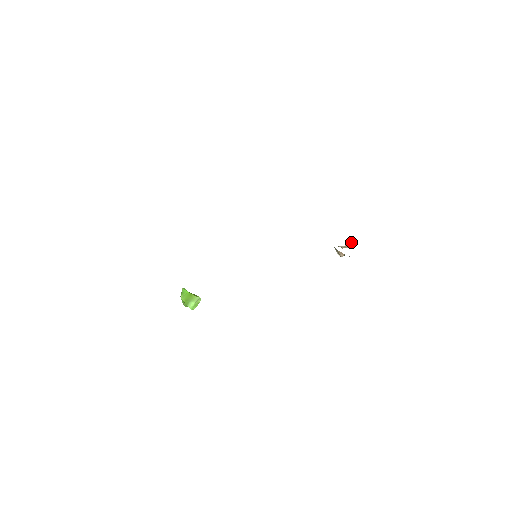
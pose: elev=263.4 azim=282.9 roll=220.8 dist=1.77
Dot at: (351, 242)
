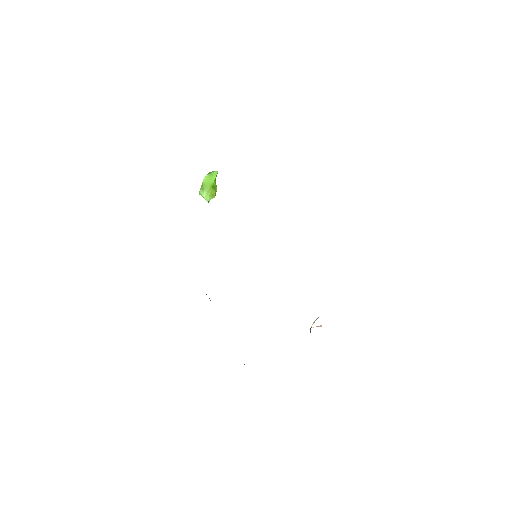
Dot at: occluded
